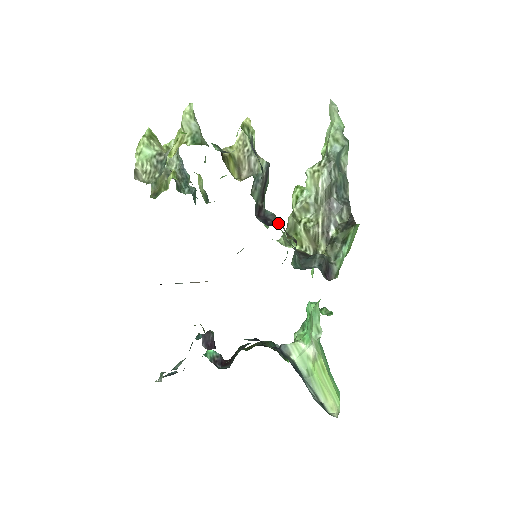
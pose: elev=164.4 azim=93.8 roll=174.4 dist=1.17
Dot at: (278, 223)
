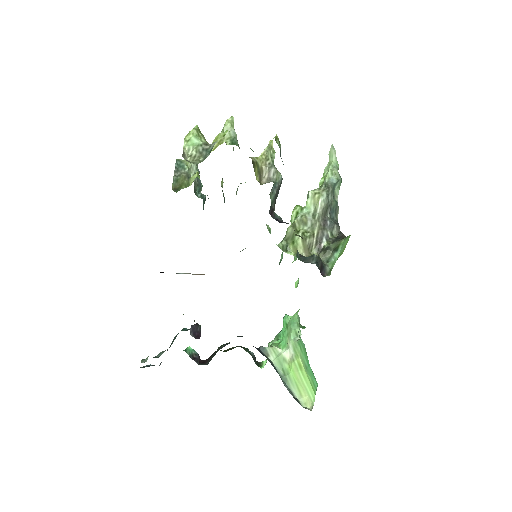
Dot at: occluded
